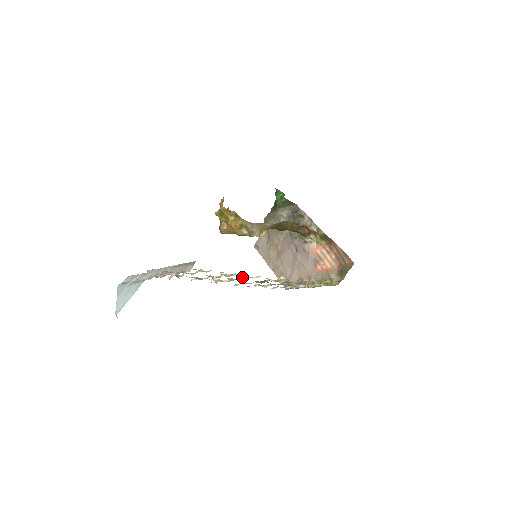
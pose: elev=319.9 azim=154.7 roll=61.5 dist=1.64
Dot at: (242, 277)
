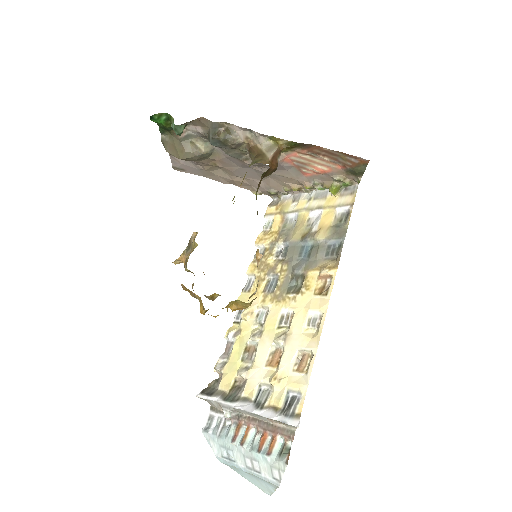
Dot at: (306, 333)
